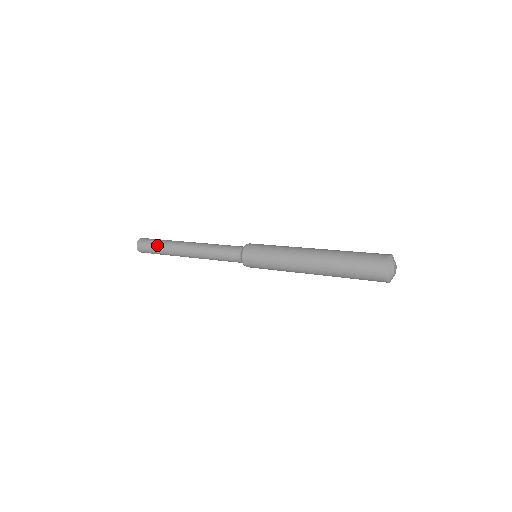
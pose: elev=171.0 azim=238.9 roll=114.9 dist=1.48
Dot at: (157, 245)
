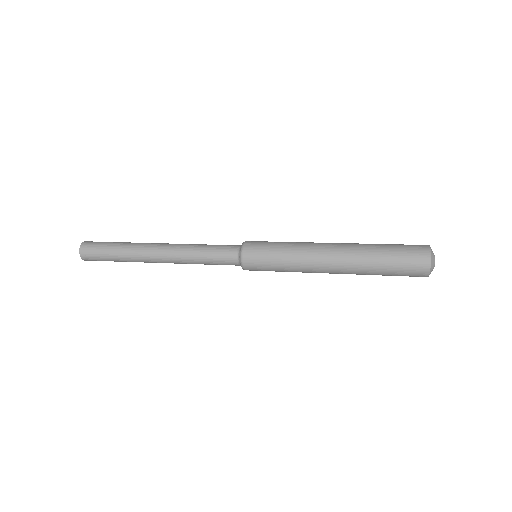
Dot at: (112, 254)
